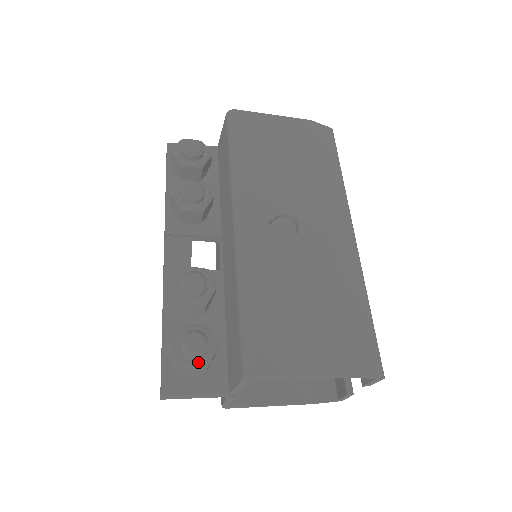
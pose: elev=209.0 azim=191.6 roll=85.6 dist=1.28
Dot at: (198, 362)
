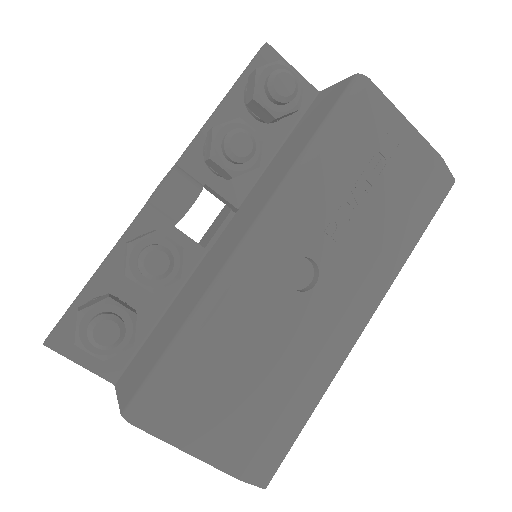
Dot at: (98, 350)
